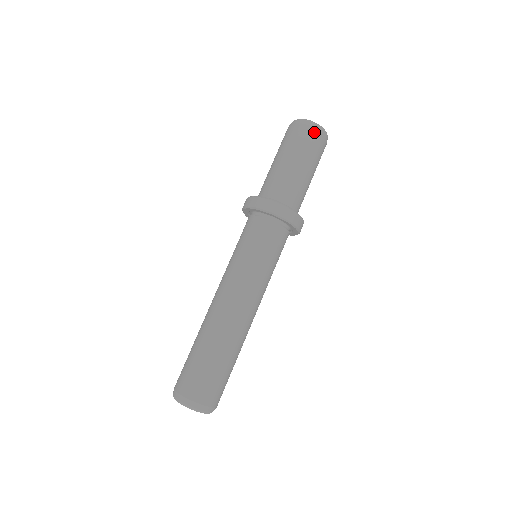
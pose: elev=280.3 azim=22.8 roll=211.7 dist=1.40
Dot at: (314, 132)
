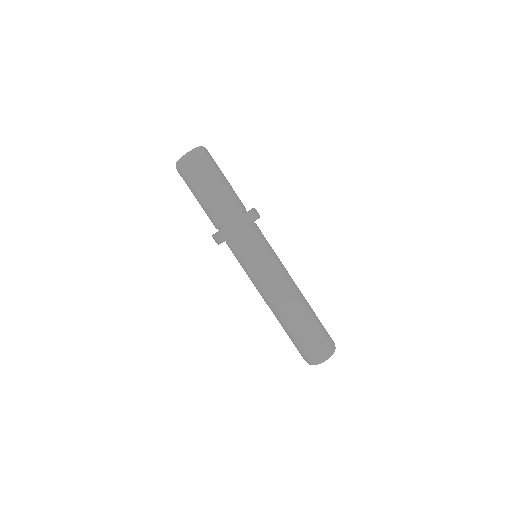
Dot at: (194, 160)
